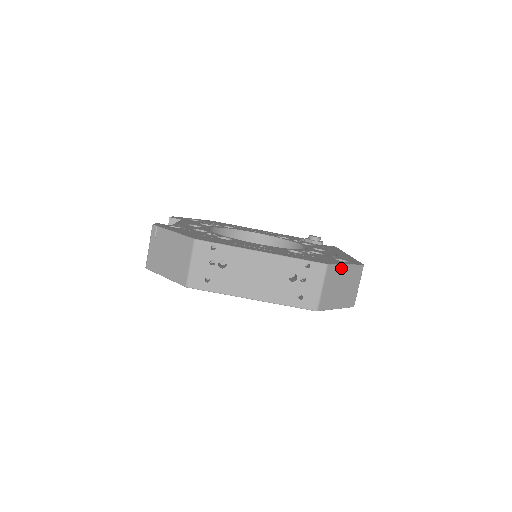
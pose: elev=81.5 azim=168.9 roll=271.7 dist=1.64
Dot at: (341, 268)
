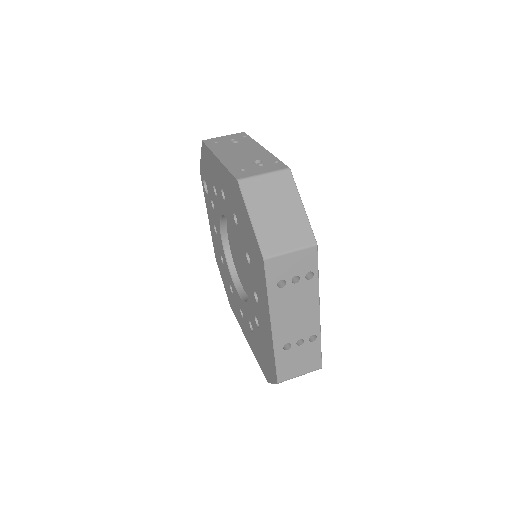
Dot at: (296, 196)
